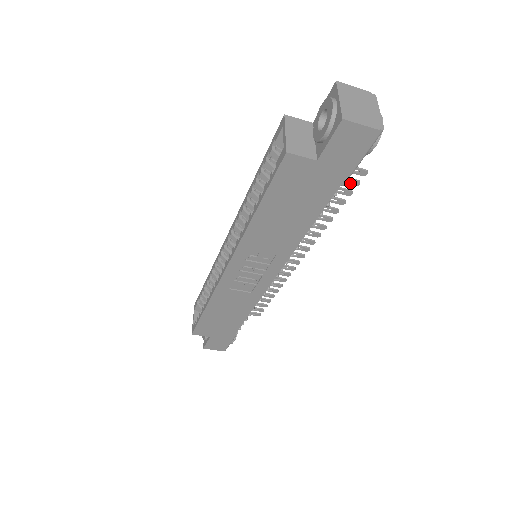
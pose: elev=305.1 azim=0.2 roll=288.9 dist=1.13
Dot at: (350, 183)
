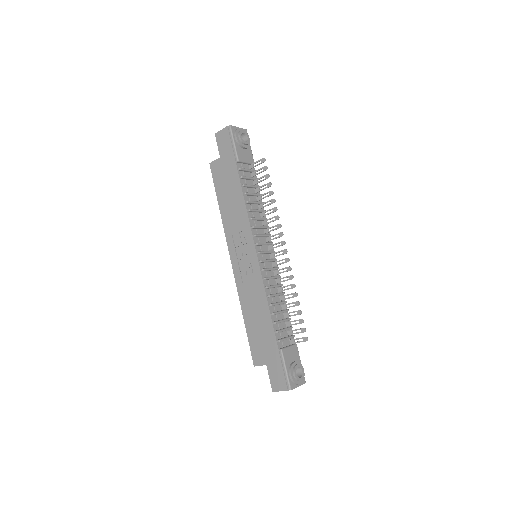
Dot at: (263, 170)
